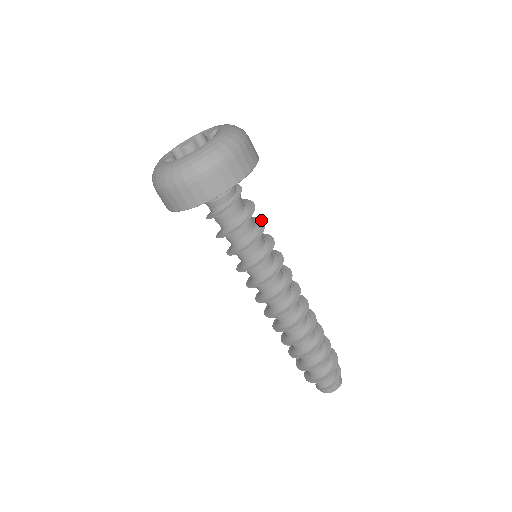
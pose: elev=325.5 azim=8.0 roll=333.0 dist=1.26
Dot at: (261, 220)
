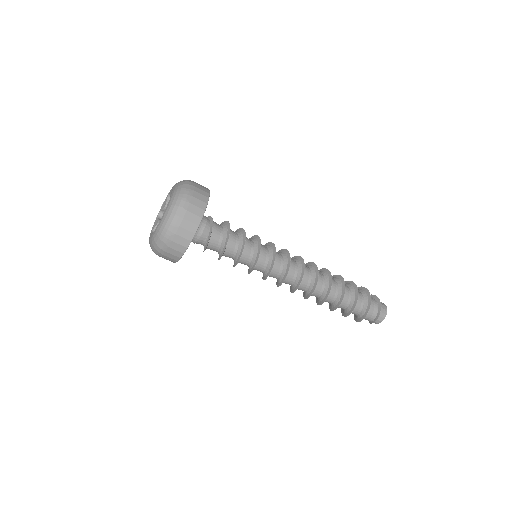
Dot at: (243, 232)
